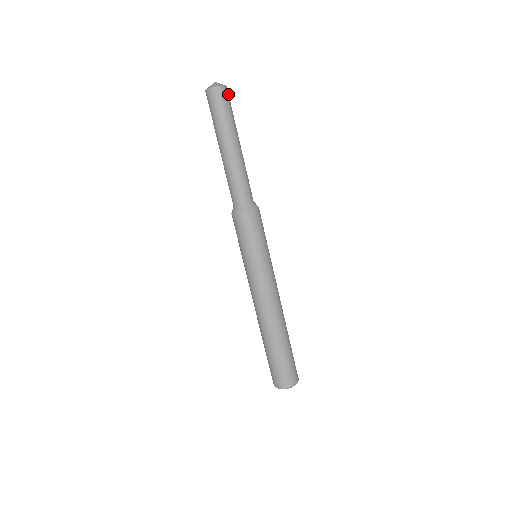
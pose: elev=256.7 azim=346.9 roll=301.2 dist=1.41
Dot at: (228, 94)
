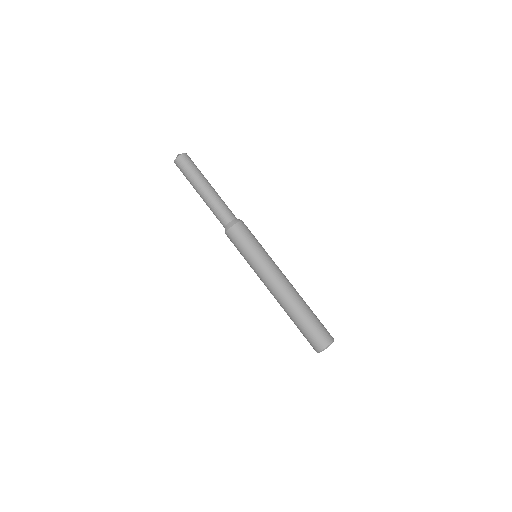
Dot at: occluded
